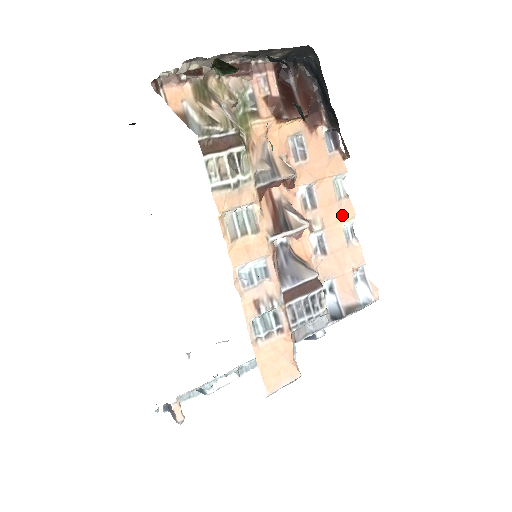
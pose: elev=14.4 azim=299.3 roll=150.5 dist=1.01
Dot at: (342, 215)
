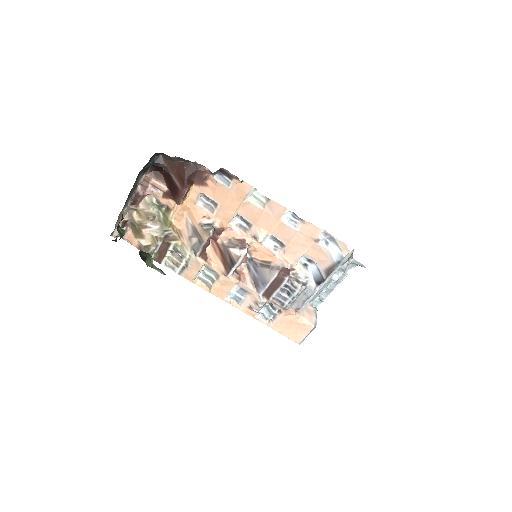
Dot at: (274, 215)
